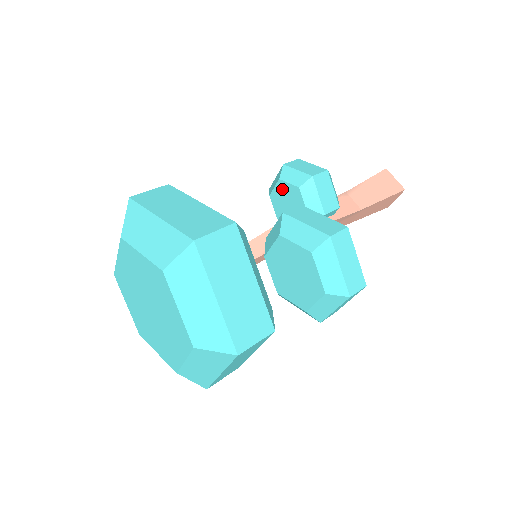
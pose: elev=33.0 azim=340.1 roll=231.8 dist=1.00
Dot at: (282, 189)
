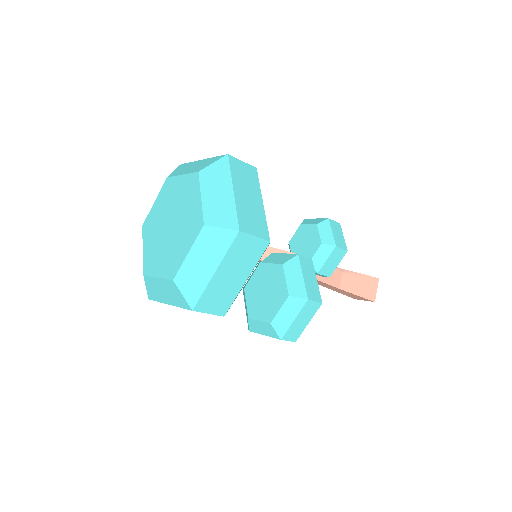
Dot at: (312, 231)
